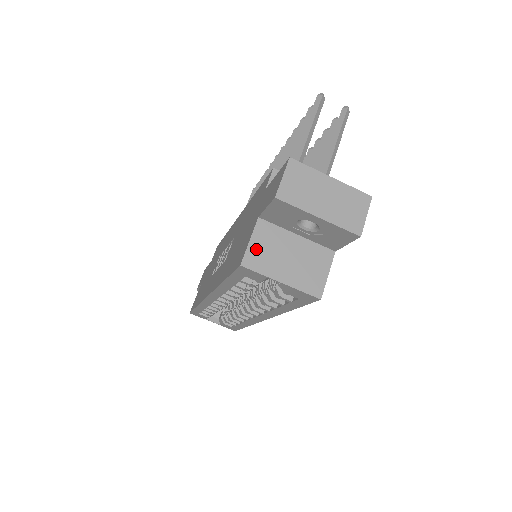
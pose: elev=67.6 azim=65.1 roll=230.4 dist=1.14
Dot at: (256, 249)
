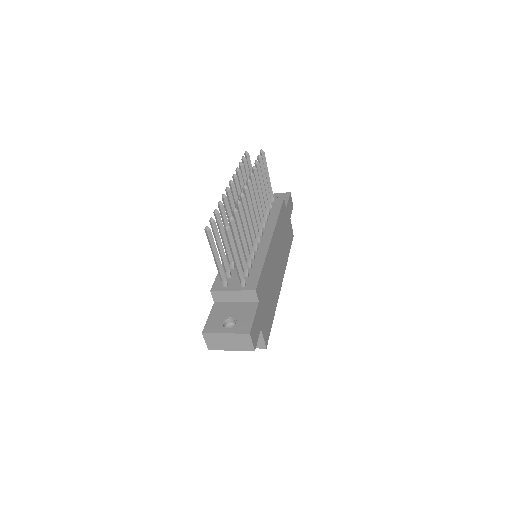
Dot at: occluded
